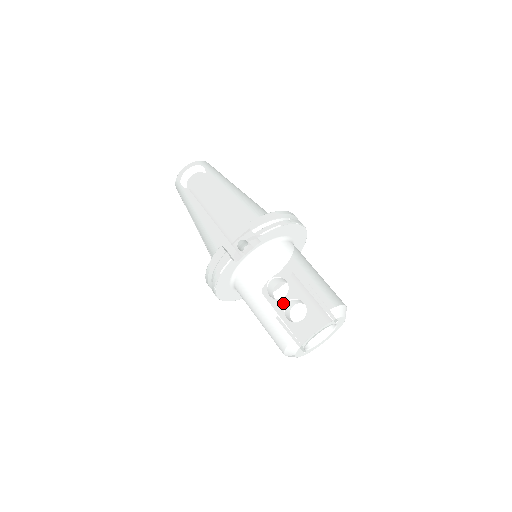
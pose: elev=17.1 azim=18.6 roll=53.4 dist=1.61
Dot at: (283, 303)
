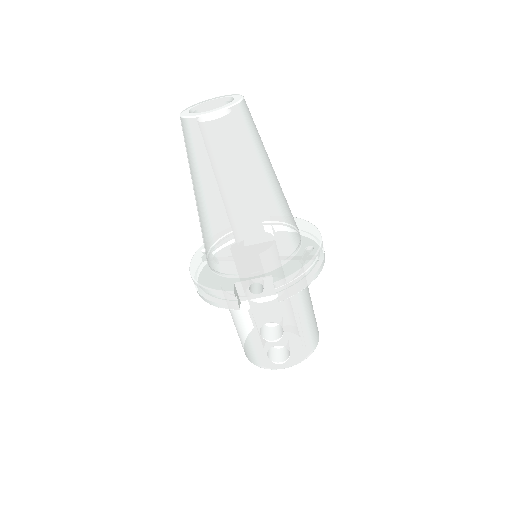
Dot at: (270, 346)
